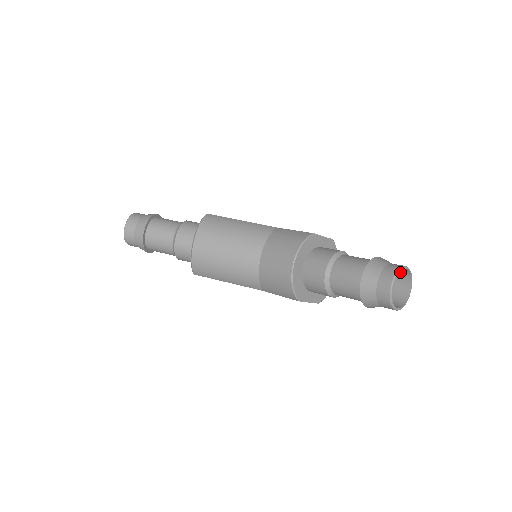
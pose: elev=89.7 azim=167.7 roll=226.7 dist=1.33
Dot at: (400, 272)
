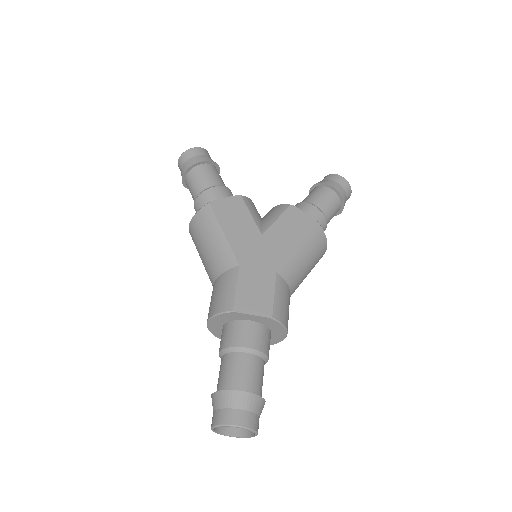
Dot at: (250, 417)
